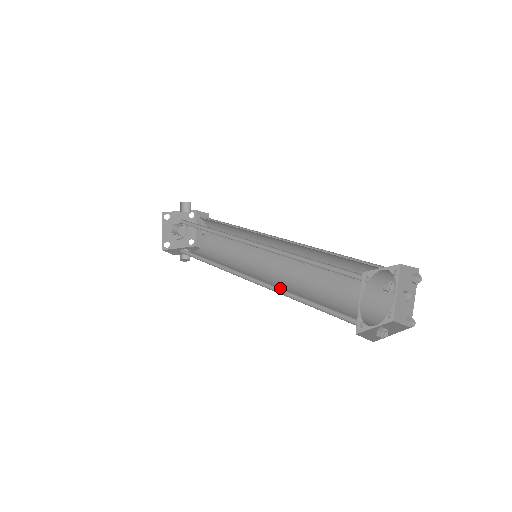
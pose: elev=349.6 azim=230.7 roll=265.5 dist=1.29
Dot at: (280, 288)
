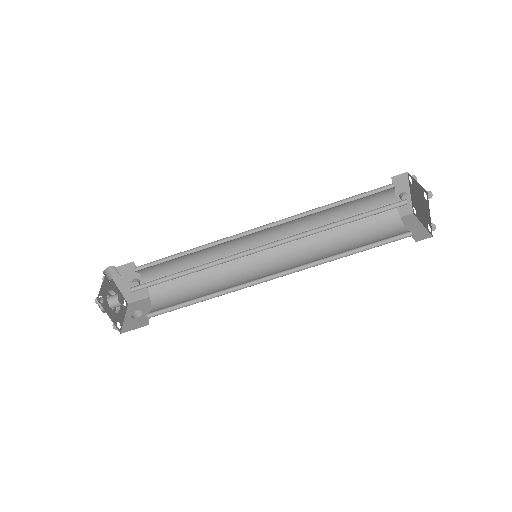
Dot at: (317, 260)
